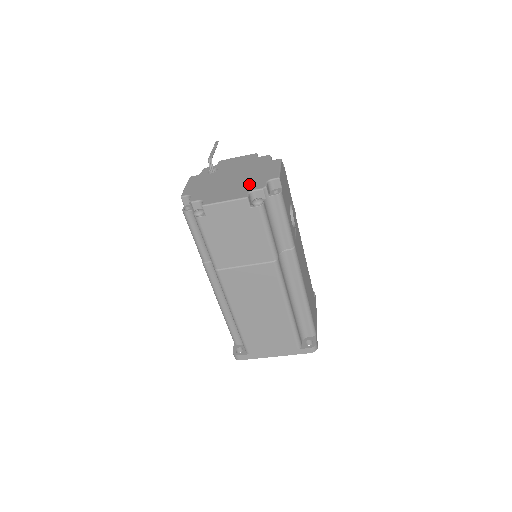
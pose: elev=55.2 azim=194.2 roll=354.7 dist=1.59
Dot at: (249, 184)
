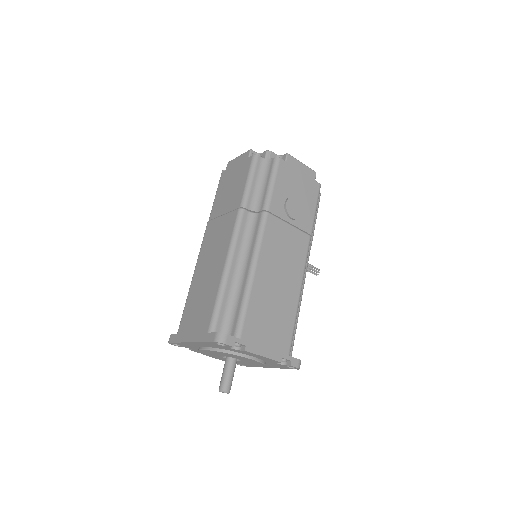
Dot at: occluded
